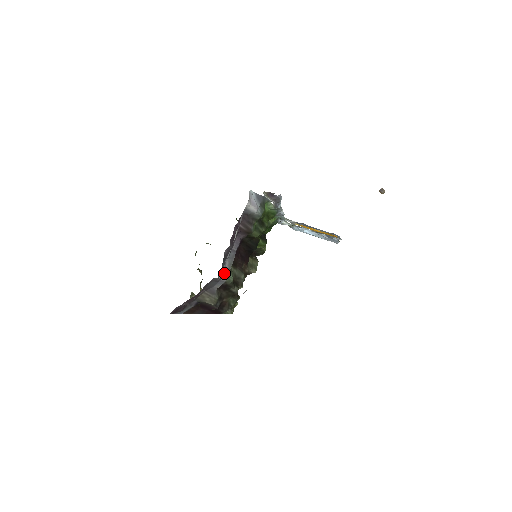
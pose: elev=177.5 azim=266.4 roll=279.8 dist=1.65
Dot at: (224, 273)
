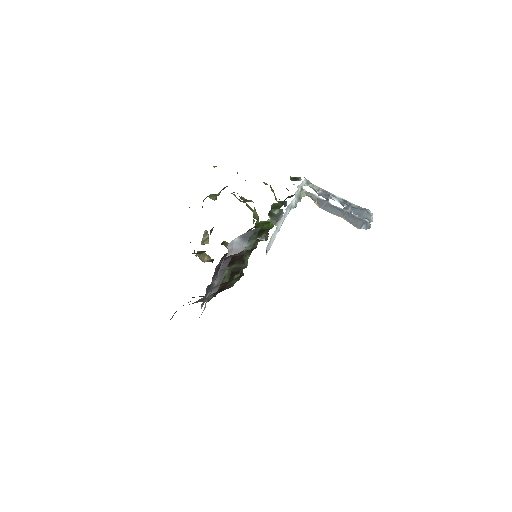
Dot at: (213, 288)
